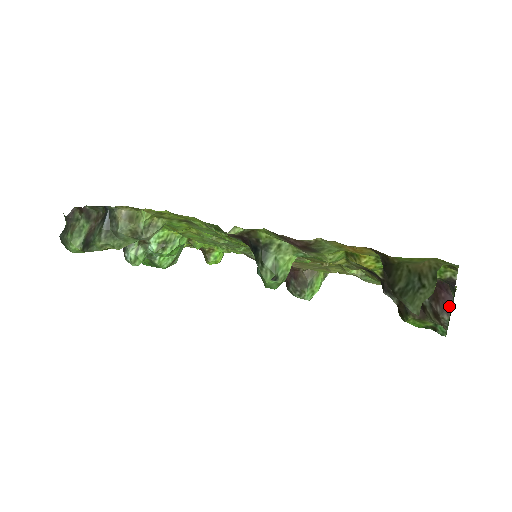
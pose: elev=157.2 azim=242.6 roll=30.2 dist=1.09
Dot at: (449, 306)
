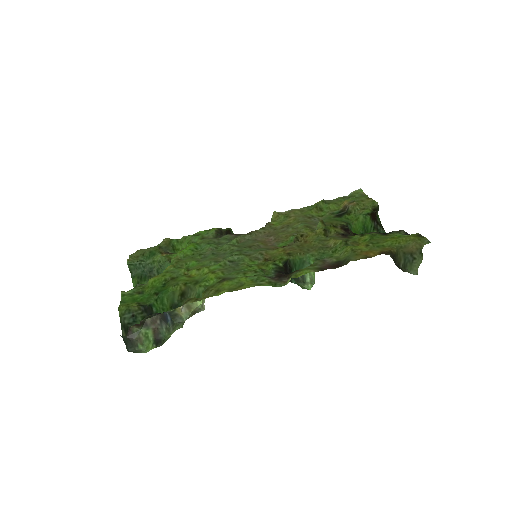
Dot at: occluded
